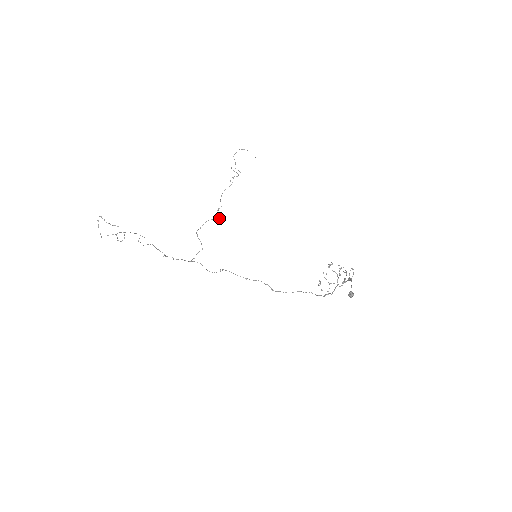
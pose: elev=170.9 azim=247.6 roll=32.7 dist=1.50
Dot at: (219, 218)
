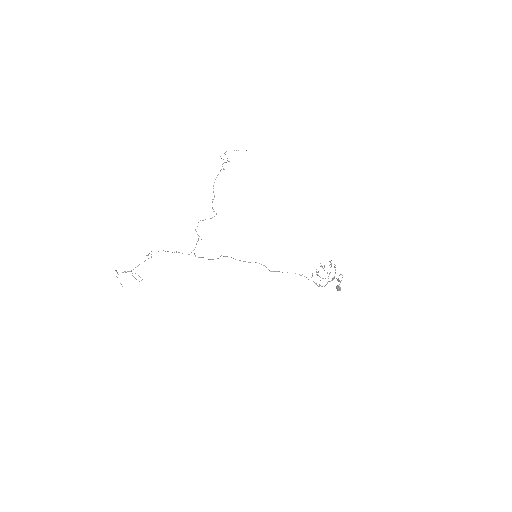
Dot at: occluded
